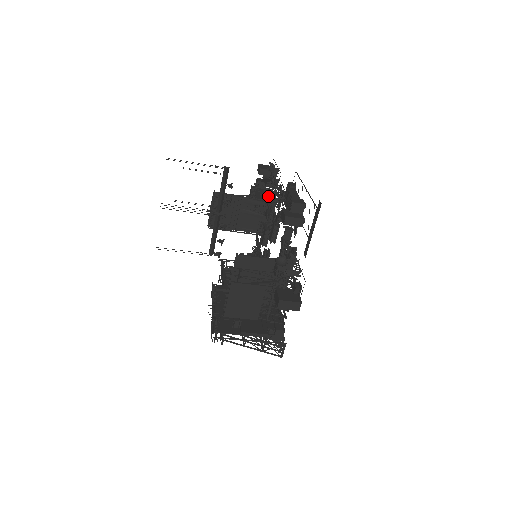
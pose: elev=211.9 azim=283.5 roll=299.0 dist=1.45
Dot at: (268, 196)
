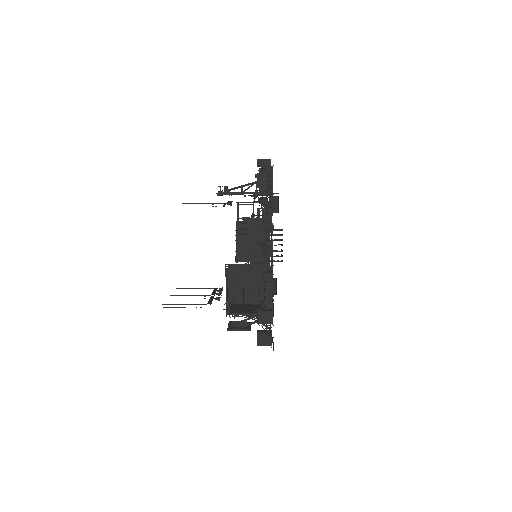
Dot at: (259, 244)
